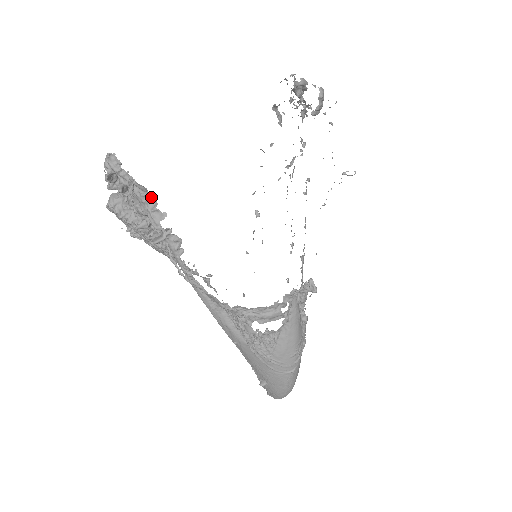
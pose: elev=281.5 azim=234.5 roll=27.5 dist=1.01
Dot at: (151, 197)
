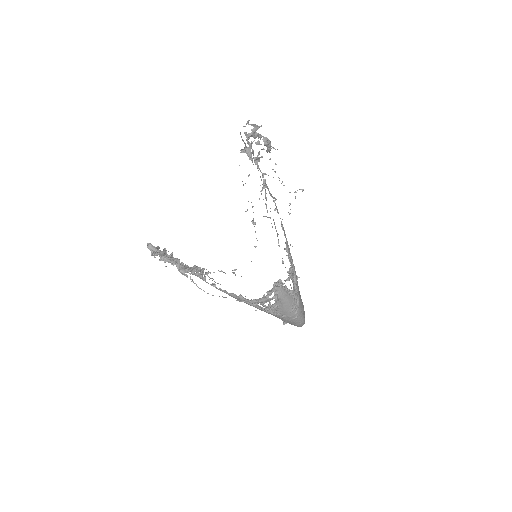
Dot at: (177, 259)
